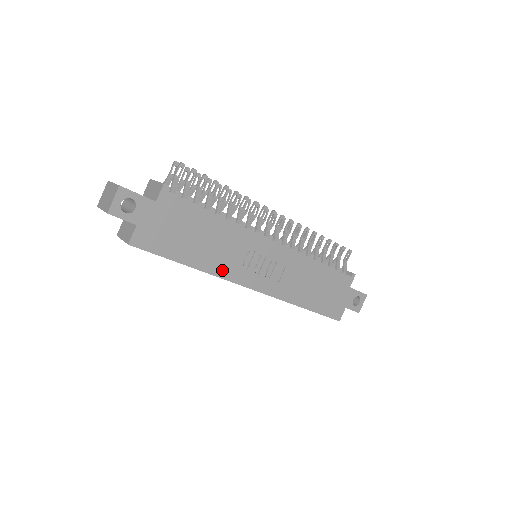
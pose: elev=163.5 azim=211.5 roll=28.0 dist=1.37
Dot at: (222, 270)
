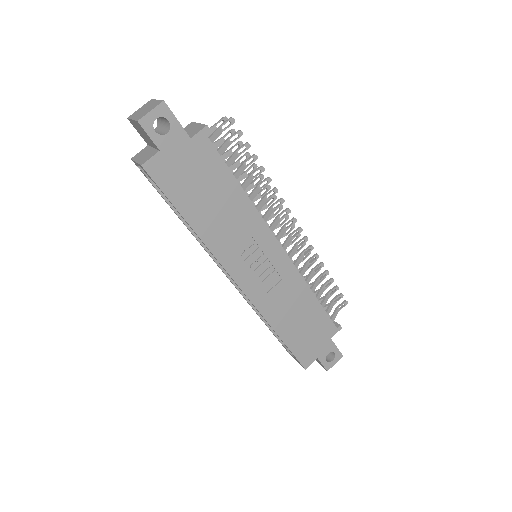
Dot at: (219, 248)
